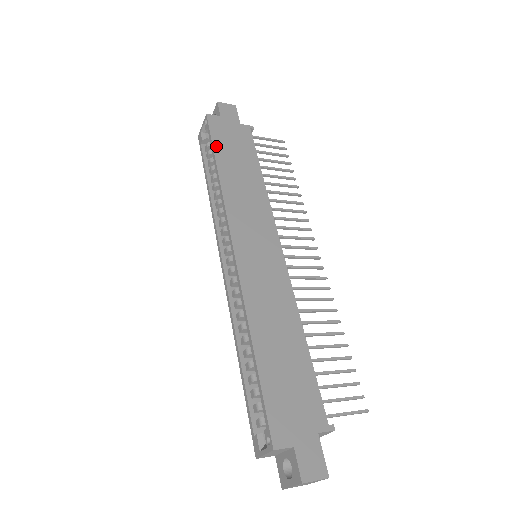
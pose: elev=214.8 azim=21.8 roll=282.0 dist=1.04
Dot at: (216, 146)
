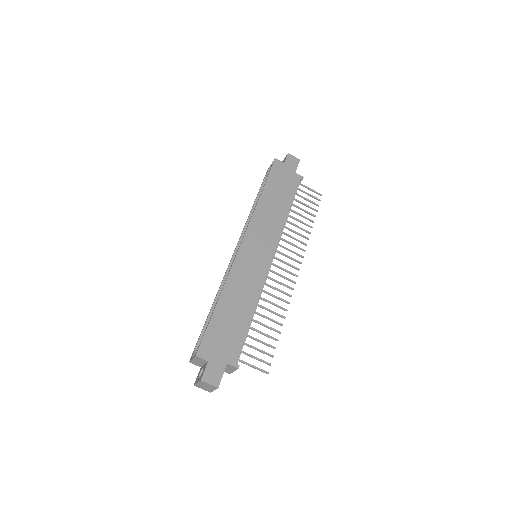
Dot at: (269, 180)
